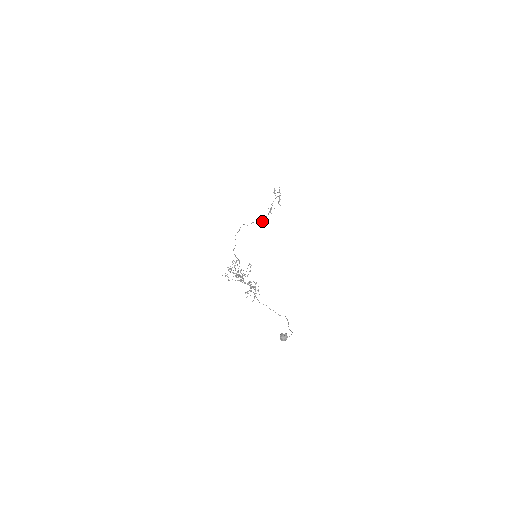
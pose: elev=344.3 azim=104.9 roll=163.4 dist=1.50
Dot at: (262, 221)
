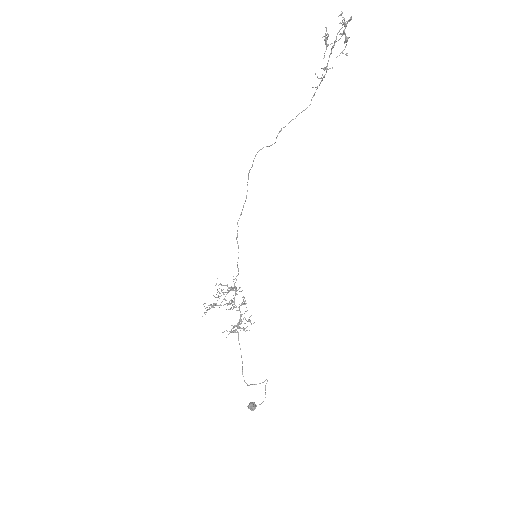
Dot at: occluded
